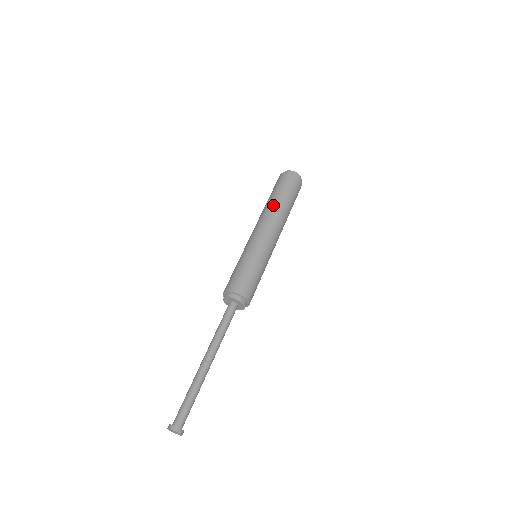
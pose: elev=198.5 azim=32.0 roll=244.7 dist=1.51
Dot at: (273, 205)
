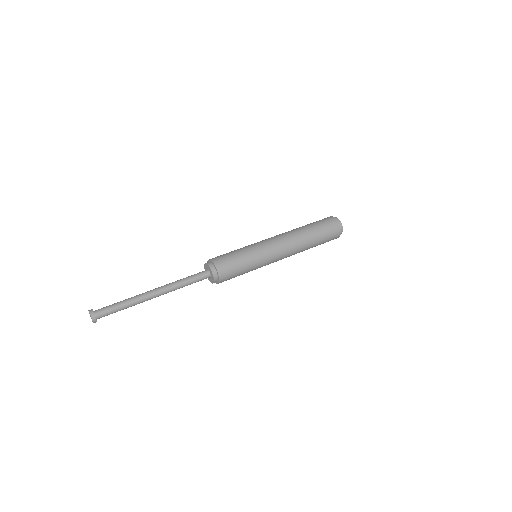
Dot at: (295, 229)
